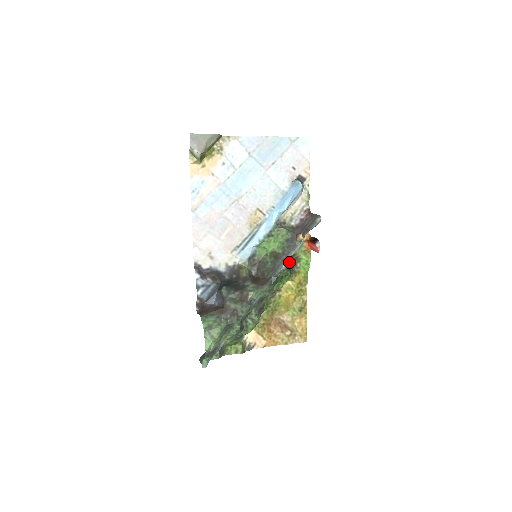
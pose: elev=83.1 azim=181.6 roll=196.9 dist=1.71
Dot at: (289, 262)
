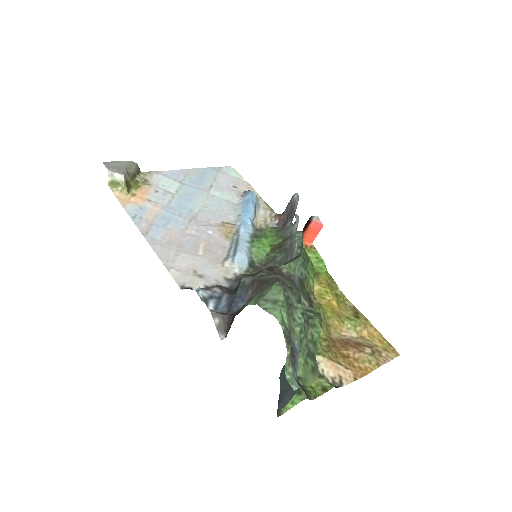
Dot at: (299, 232)
